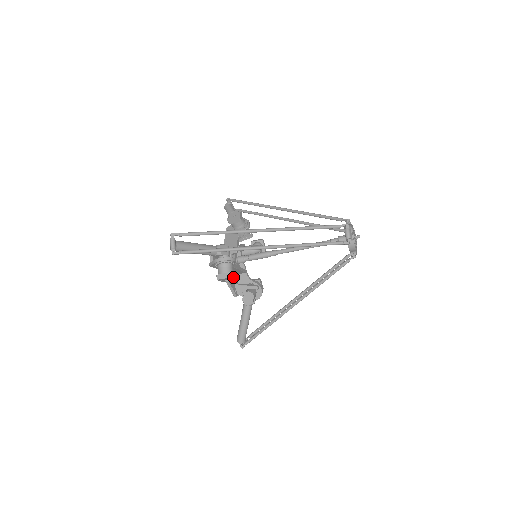
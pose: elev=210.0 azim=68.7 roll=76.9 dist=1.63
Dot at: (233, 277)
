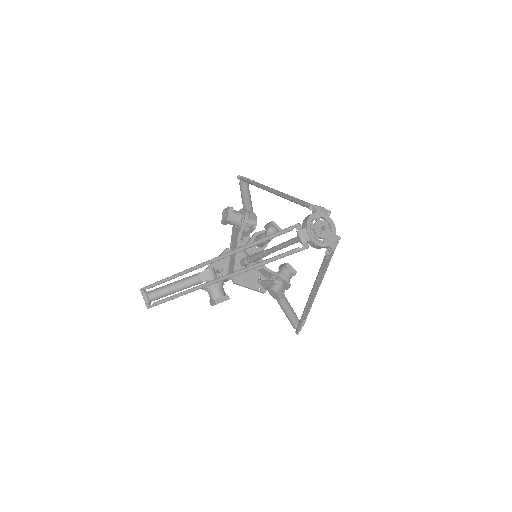
Dot at: (223, 300)
